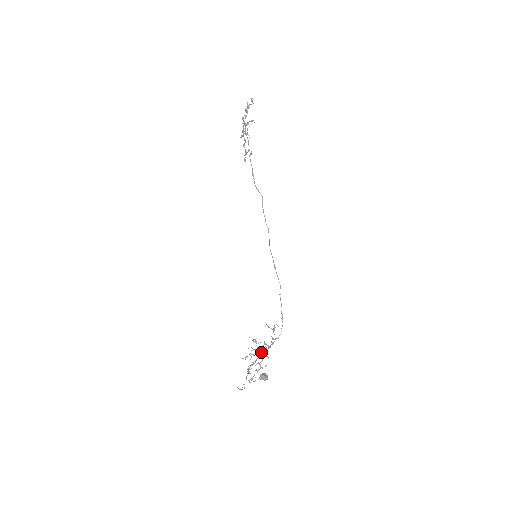
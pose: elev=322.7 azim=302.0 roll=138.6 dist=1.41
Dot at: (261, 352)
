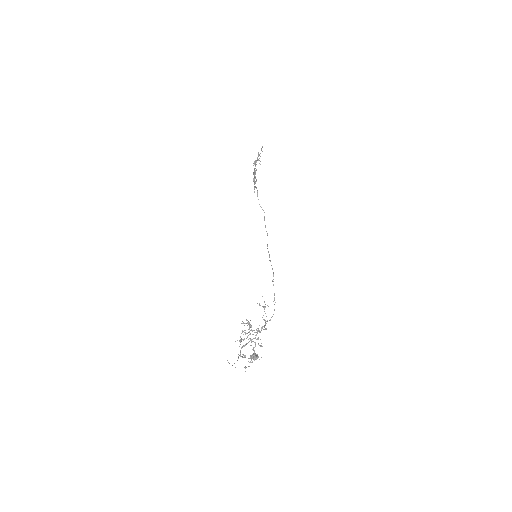
Dot at: occluded
